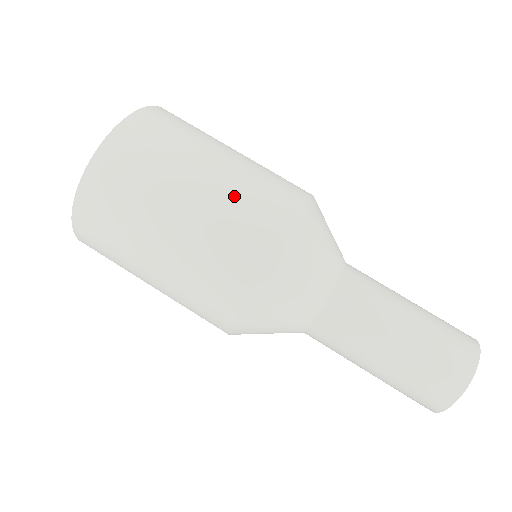
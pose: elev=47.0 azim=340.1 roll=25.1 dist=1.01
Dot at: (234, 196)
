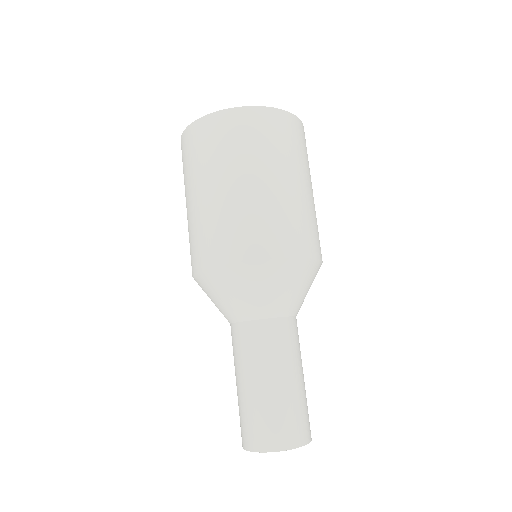
Dot at: (281, 209)
